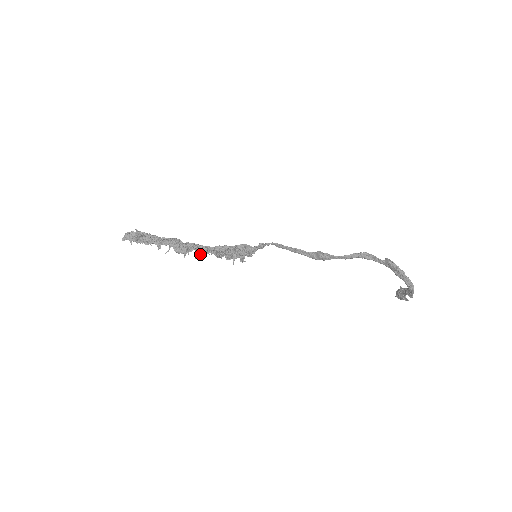
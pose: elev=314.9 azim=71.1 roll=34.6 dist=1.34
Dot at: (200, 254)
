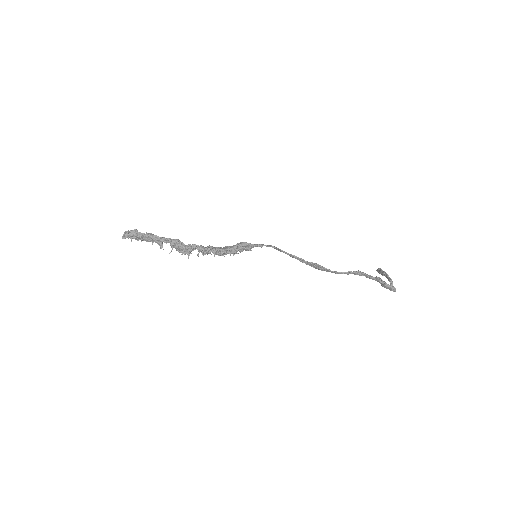
Dot at: (202, 254)
